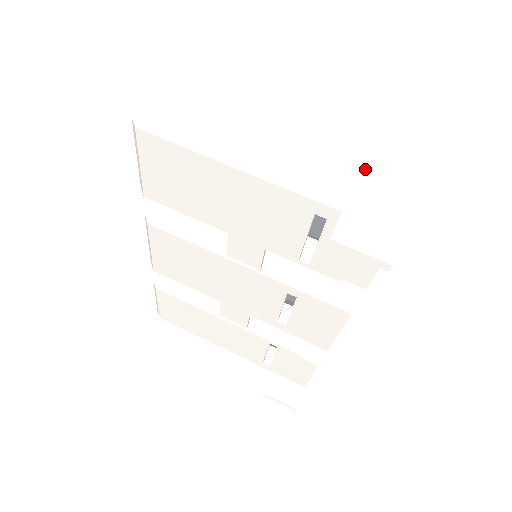
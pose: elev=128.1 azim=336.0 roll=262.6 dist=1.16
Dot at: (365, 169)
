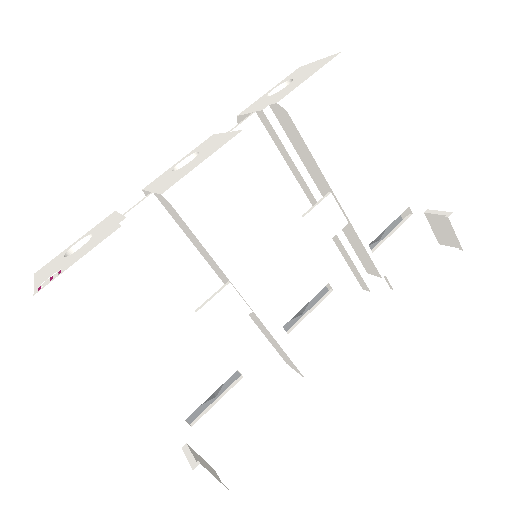
Dot at: occluded
